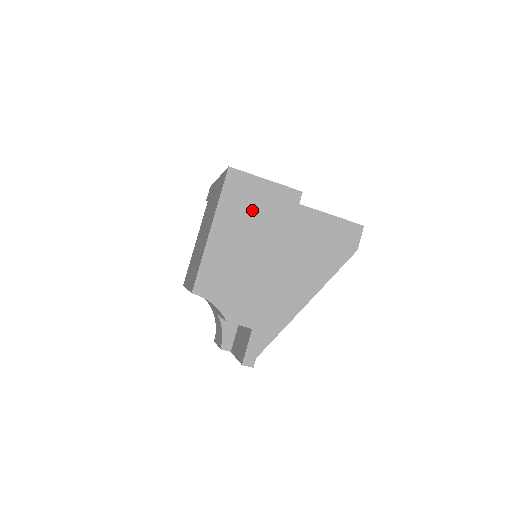
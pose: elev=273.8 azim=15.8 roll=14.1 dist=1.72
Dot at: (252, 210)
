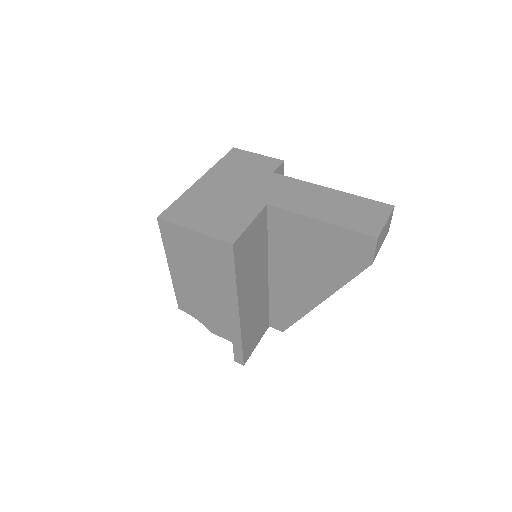
Dot at: (193, 257)
